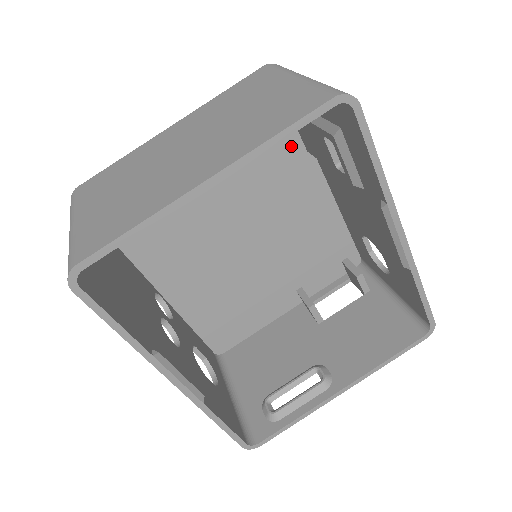
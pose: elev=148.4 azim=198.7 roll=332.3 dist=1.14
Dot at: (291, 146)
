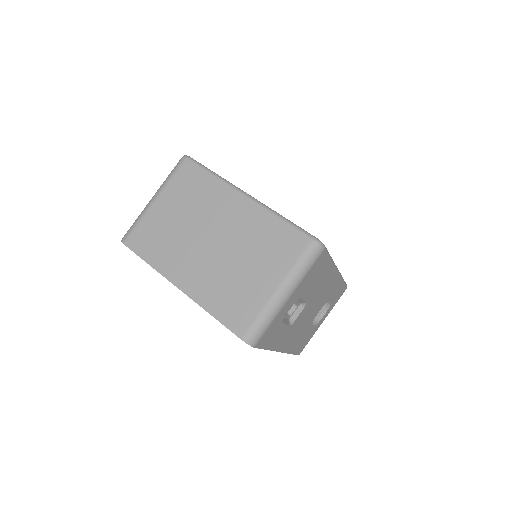
Dot at: occluded
